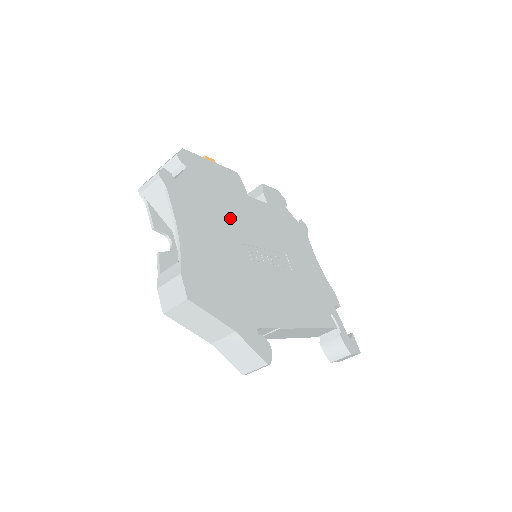
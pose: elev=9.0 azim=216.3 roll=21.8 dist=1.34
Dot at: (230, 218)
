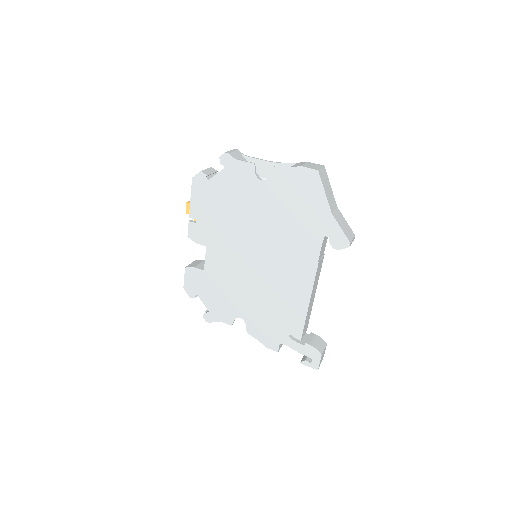
Dot at: occluded
